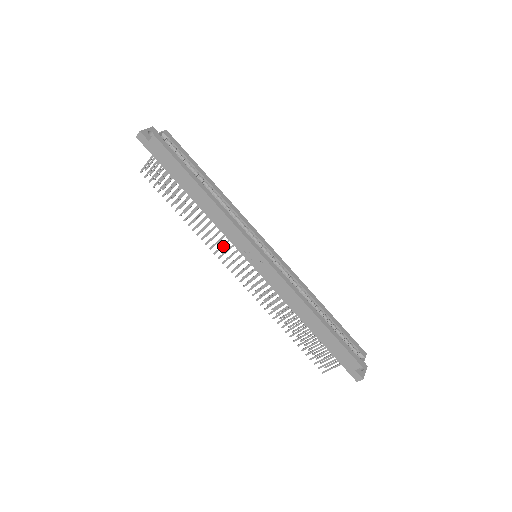
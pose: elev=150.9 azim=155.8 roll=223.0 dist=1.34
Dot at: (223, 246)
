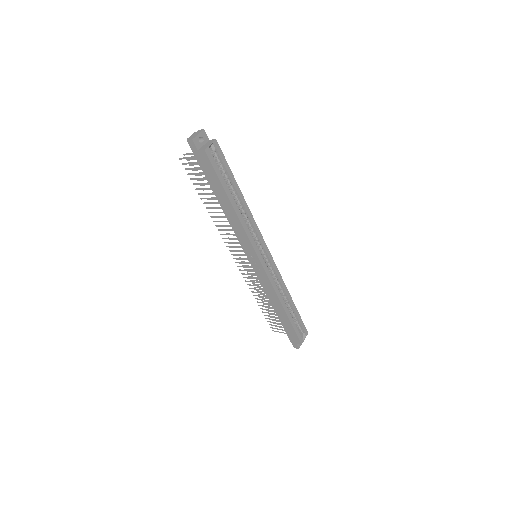
Dot at: (232, 239)
